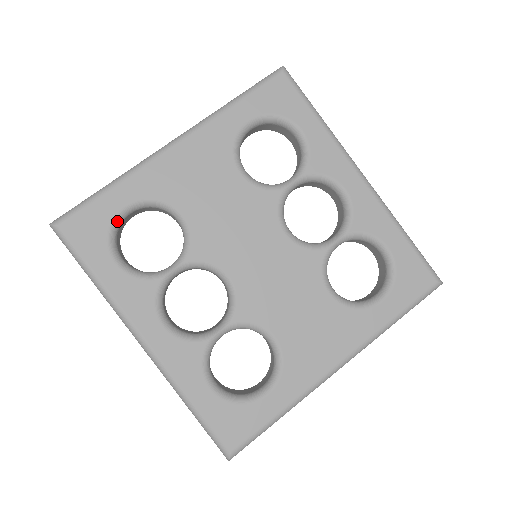
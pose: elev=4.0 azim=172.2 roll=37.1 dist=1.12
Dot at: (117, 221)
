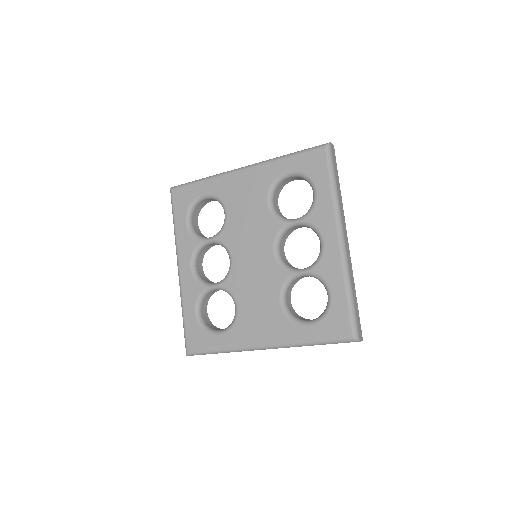
Dot at: (197, 200)
